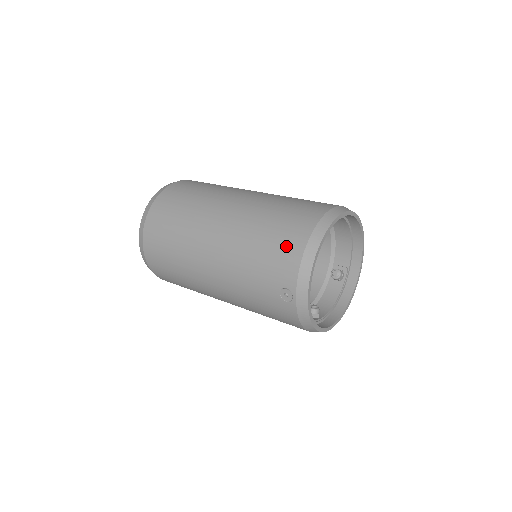
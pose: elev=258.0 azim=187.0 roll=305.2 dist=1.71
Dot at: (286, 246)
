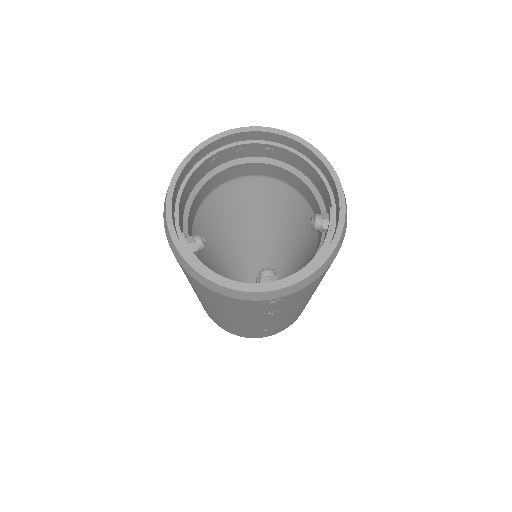
Dot at: occluded
